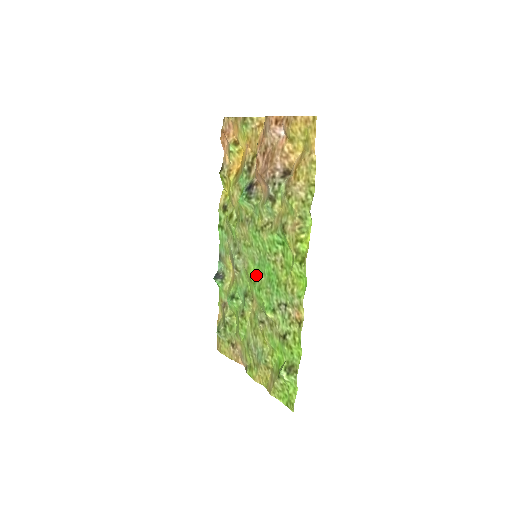
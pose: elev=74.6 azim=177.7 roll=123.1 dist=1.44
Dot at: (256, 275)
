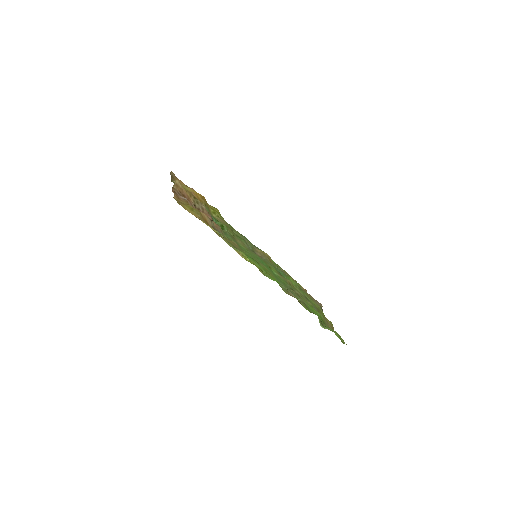
Dot at: occluded
